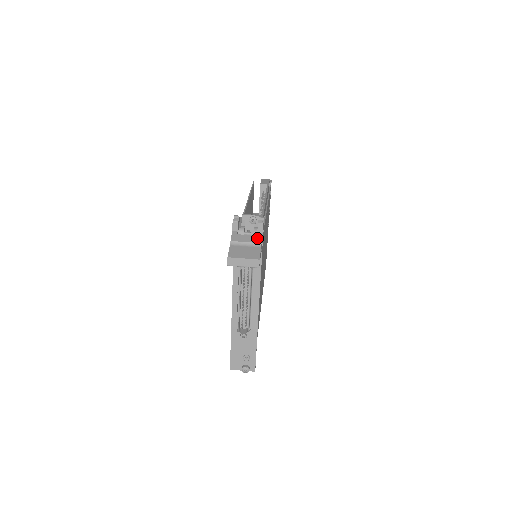
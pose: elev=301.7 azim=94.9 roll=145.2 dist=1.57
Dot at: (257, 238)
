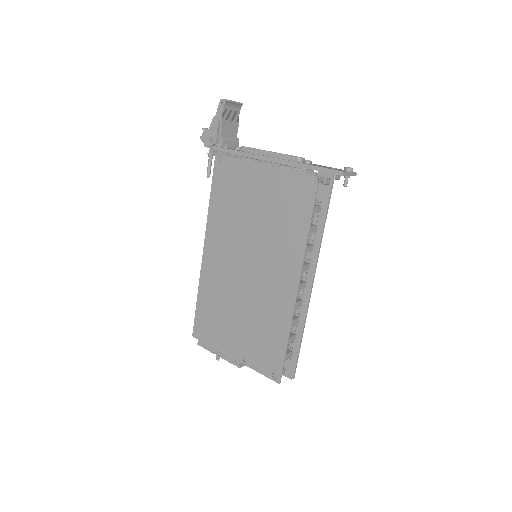
Dot at: occluded
